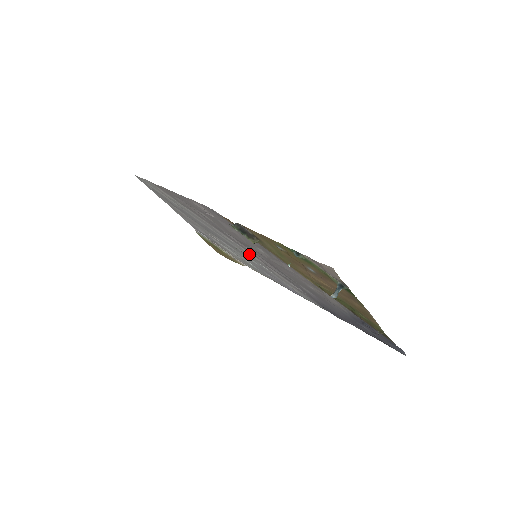
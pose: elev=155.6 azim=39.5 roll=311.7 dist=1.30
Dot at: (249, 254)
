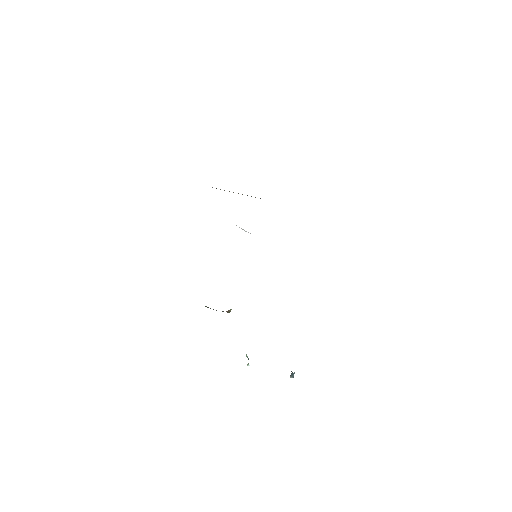
Dot at: occluded
